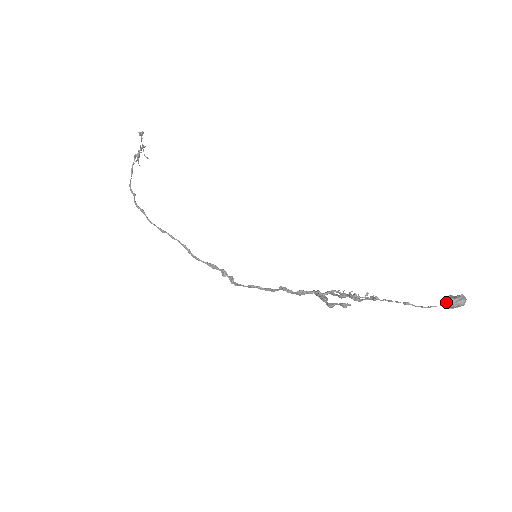
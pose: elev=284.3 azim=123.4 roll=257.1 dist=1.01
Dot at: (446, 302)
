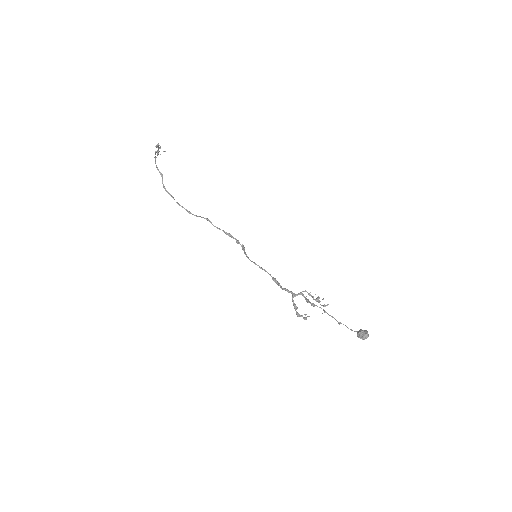
Dot at: (357, 336)
